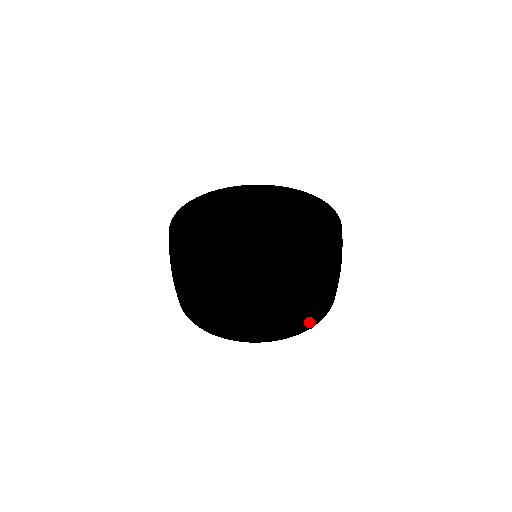
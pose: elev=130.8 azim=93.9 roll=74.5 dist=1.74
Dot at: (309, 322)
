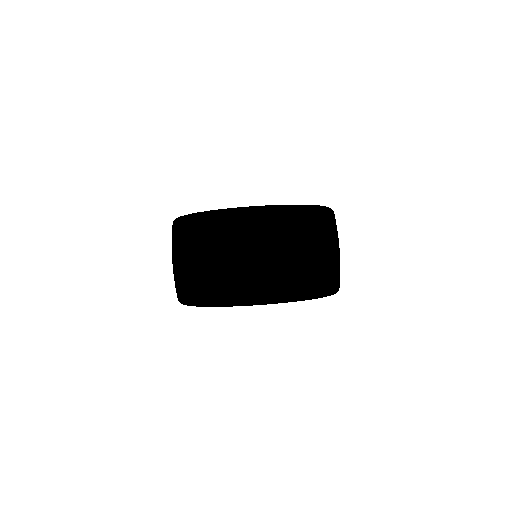
Dot at: (311, 284)
